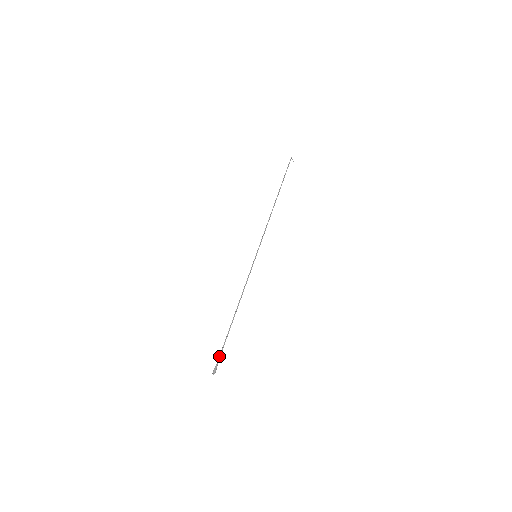
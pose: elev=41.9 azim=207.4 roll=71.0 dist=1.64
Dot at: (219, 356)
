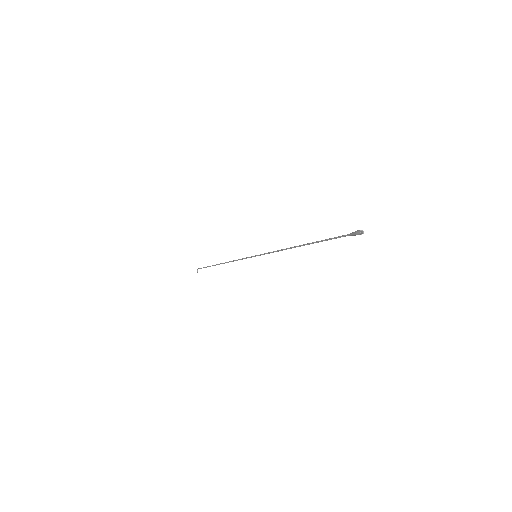
Dot at: (342, 235)
